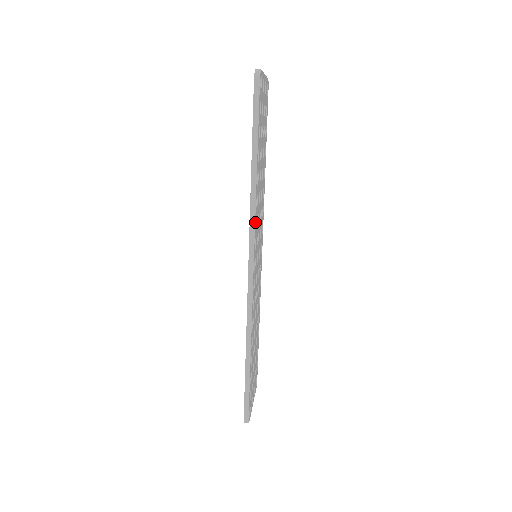
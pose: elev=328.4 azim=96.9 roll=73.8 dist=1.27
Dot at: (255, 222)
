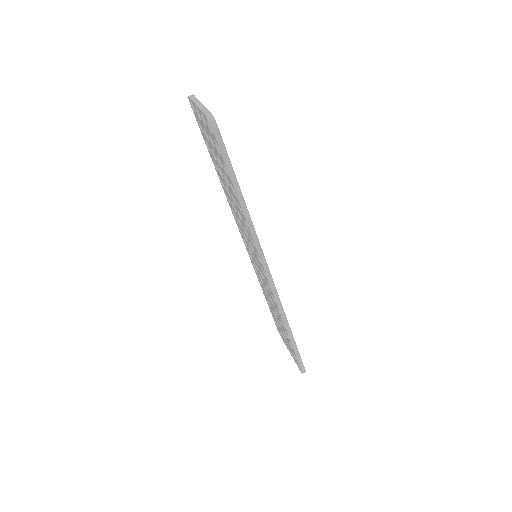
Dot at: (259, 242)
